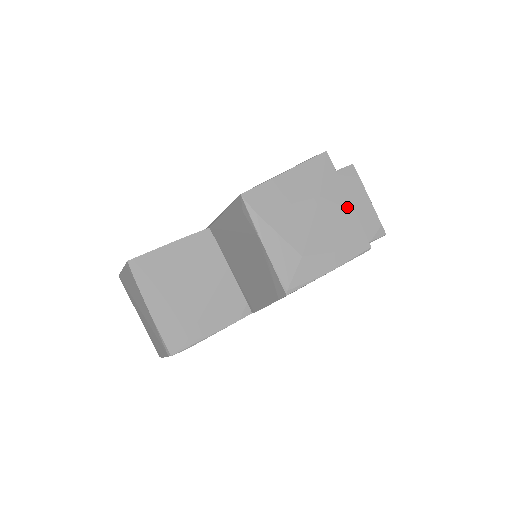
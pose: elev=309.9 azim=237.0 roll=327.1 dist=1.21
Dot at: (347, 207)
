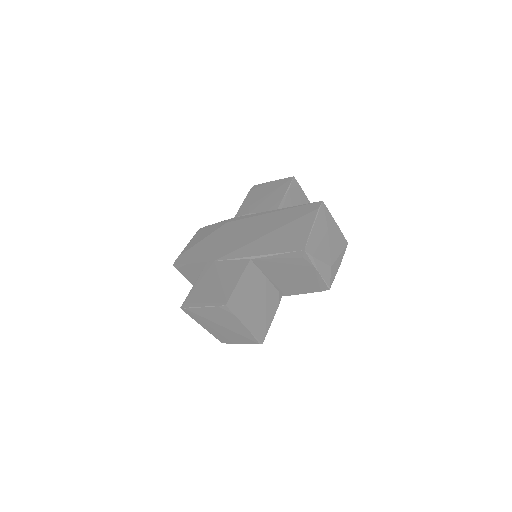
Dot at: (337, 228)
